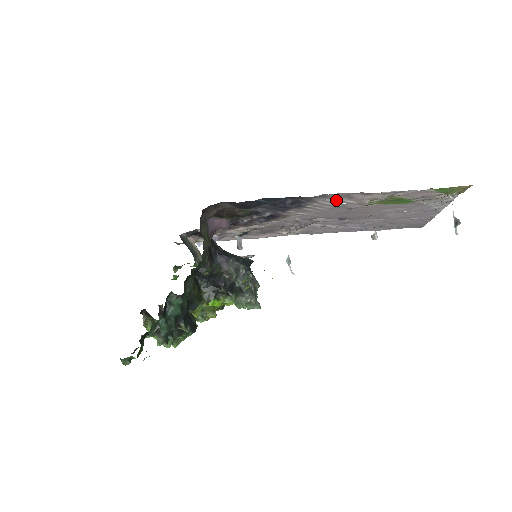
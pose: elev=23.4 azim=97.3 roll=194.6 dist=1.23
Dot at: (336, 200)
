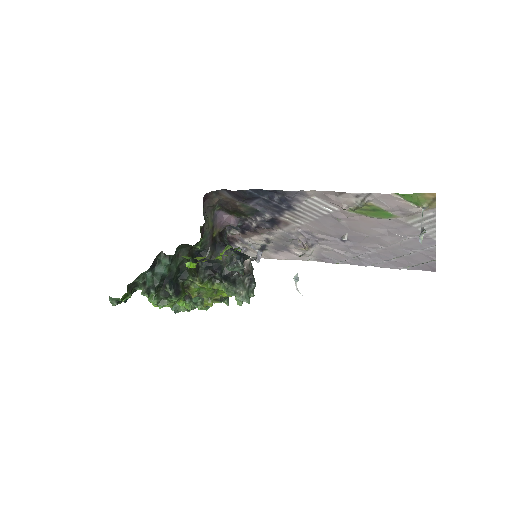
Dot at: (318, 202)
